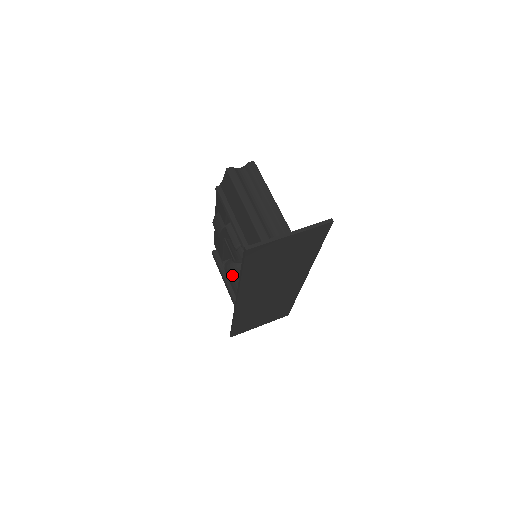
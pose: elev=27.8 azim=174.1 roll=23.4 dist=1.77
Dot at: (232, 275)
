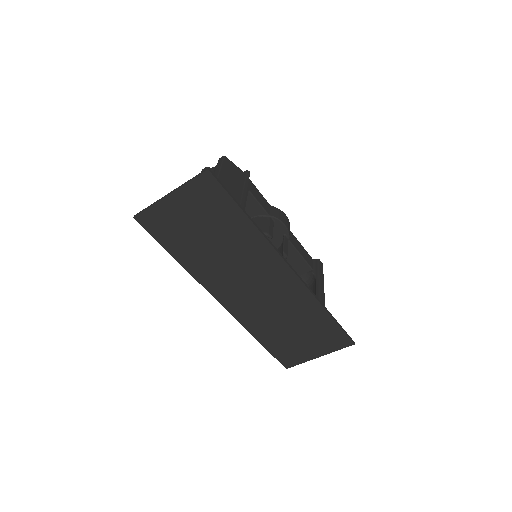
Dot at: occluded
